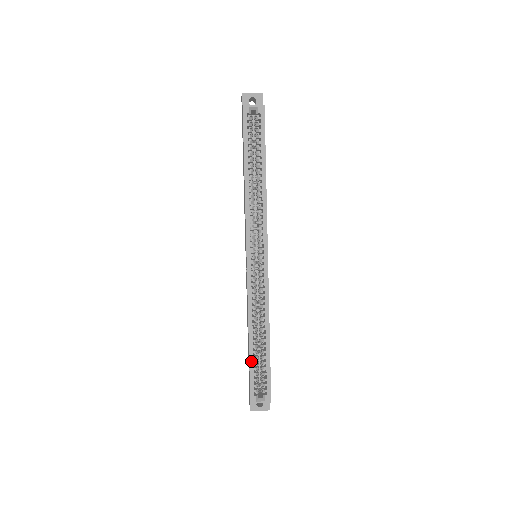
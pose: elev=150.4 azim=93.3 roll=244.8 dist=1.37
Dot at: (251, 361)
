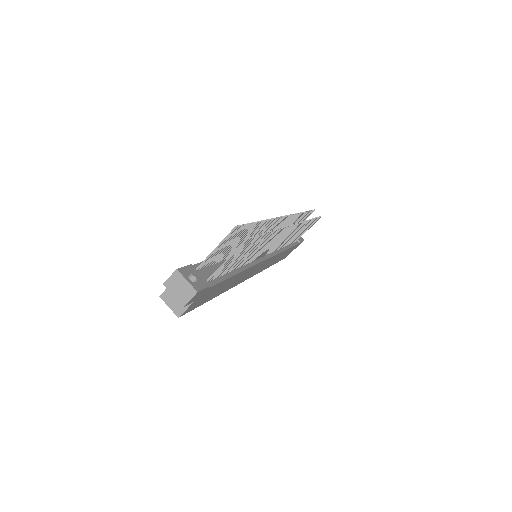
Dot at: occluded
